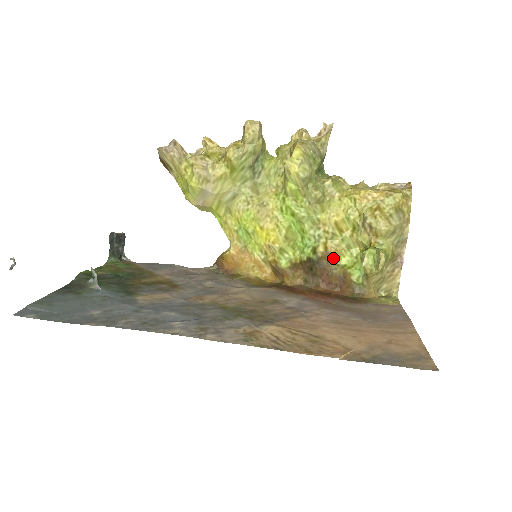
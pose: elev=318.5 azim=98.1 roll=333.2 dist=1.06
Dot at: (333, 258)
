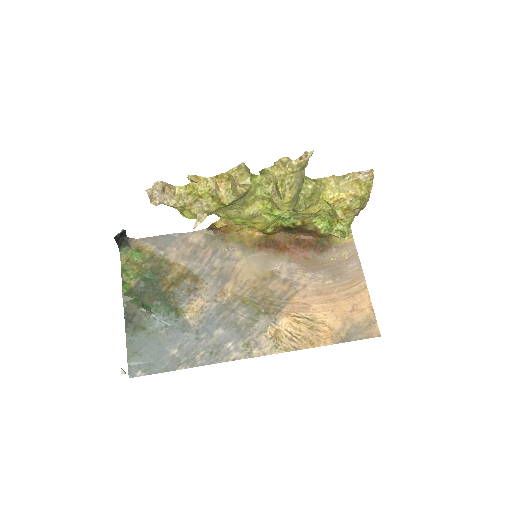
Dot at: (307, 224)
